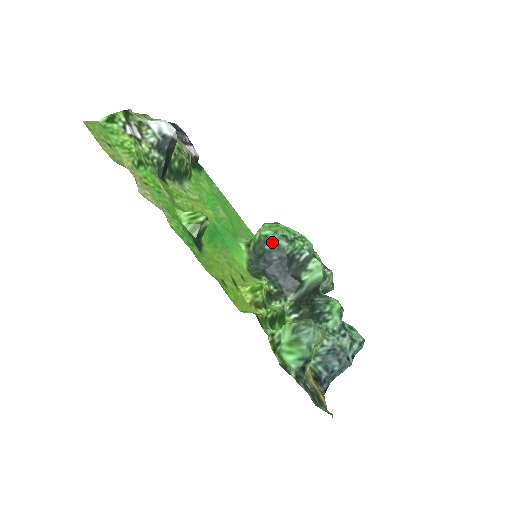
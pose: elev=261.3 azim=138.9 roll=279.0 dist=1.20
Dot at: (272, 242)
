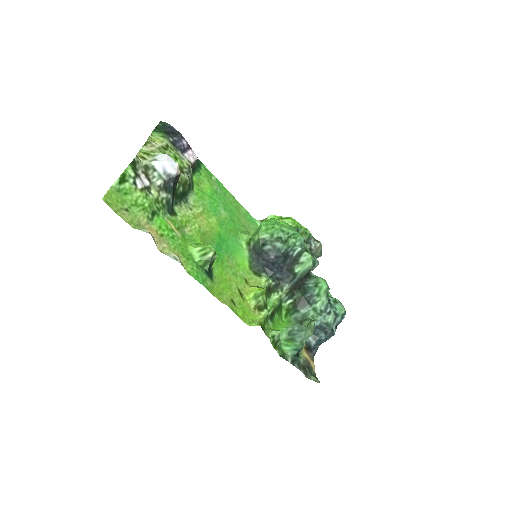
Dot at: (269, 244)
